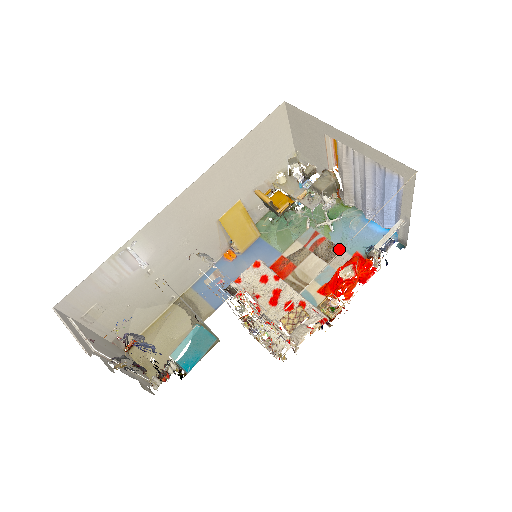
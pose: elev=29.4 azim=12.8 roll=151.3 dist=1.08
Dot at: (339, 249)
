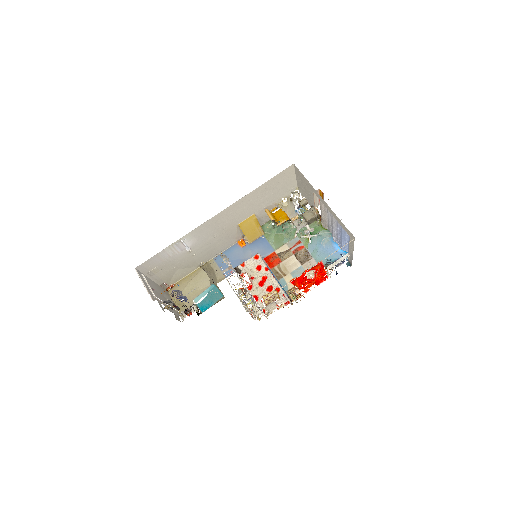
Dot at: (311, 257)
